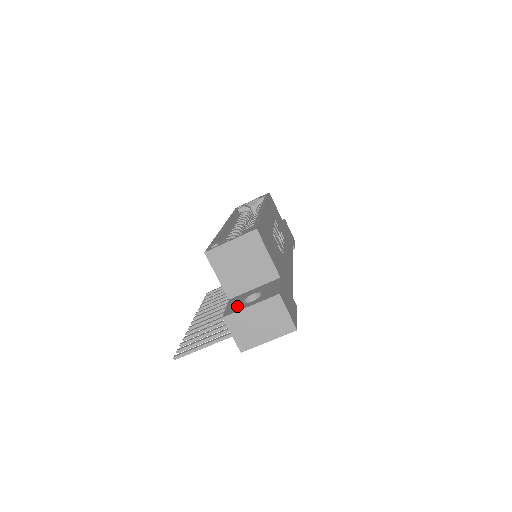
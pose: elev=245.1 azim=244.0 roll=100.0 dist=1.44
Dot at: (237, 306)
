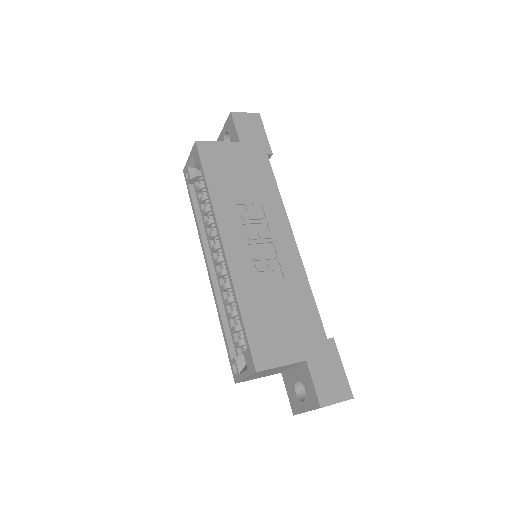
Dot at: (295, 401)
